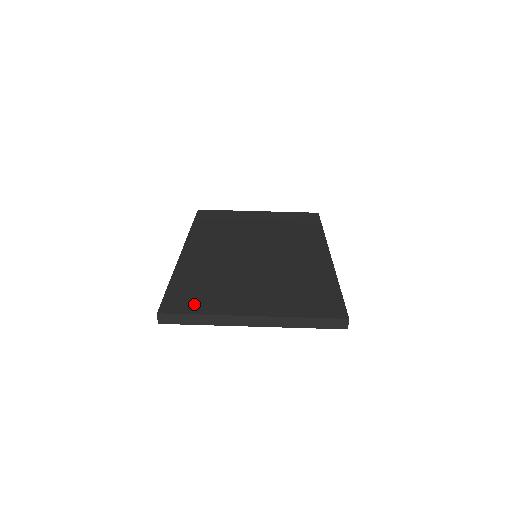
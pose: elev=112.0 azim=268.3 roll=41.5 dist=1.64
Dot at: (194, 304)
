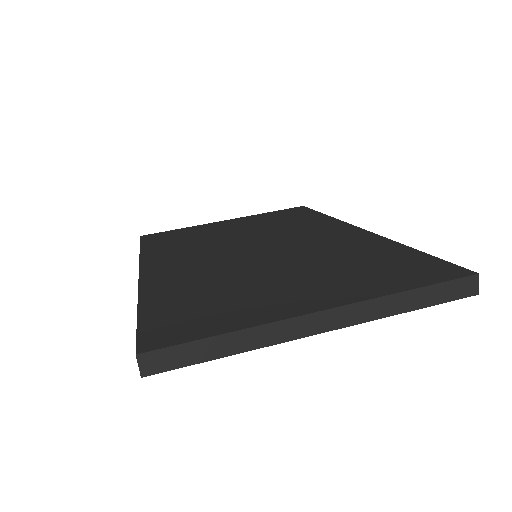
Dot at: (201, 323)
